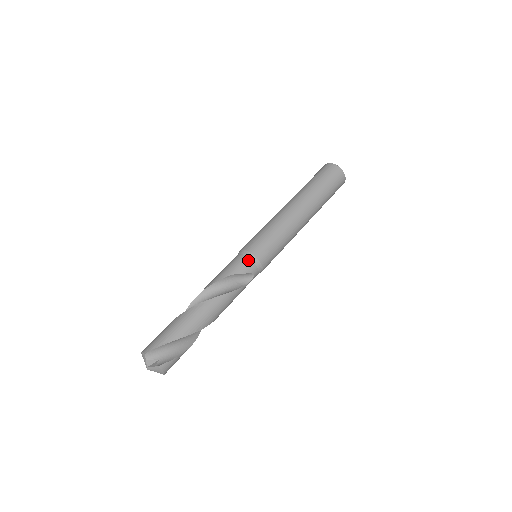
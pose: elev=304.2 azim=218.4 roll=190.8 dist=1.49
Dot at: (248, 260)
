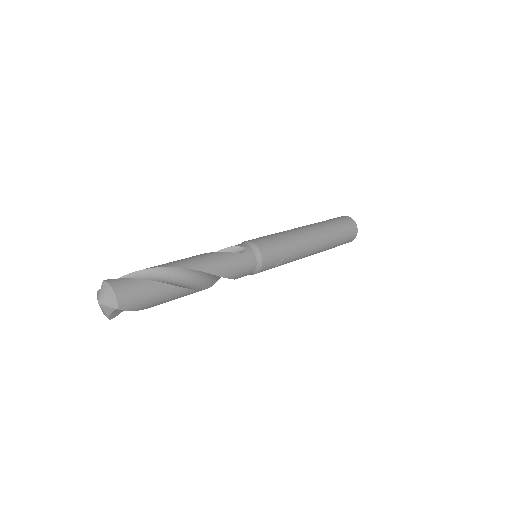
Dot at: occluded
